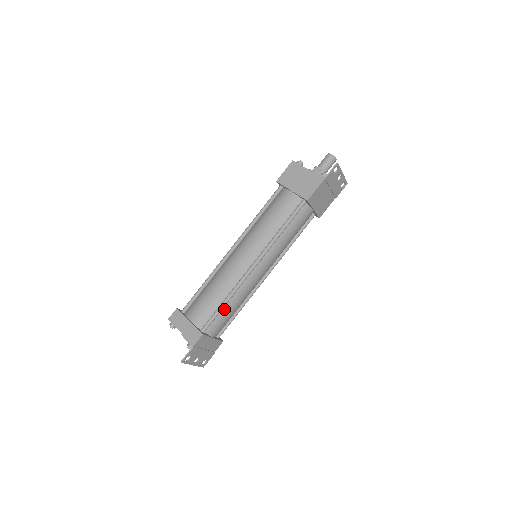
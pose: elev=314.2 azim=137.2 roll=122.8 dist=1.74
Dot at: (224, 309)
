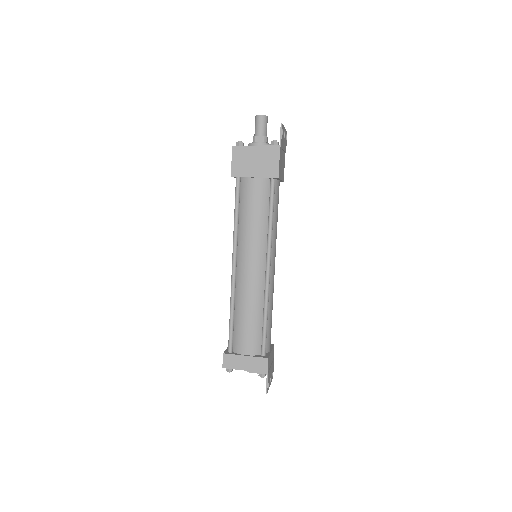
Dot at: (267, 323)
